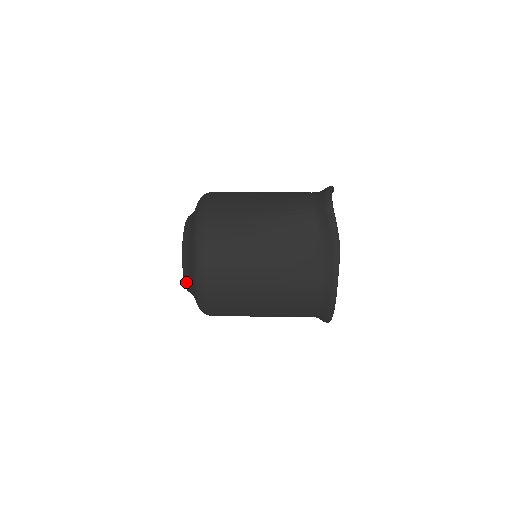
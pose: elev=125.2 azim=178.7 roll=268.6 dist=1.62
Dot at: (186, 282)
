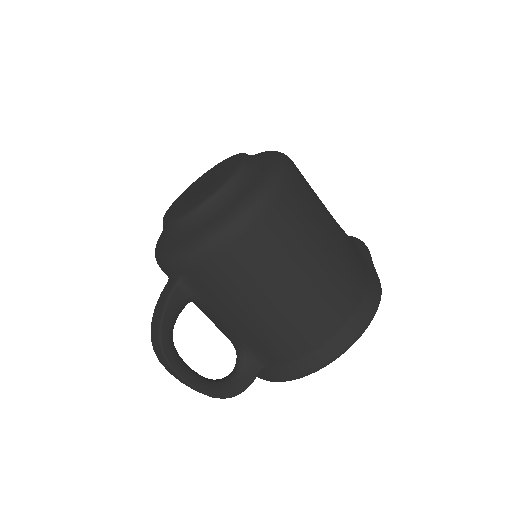
Dot at: (241, 171)
